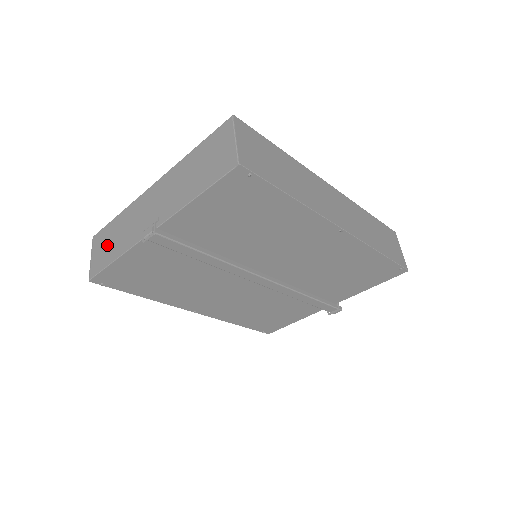
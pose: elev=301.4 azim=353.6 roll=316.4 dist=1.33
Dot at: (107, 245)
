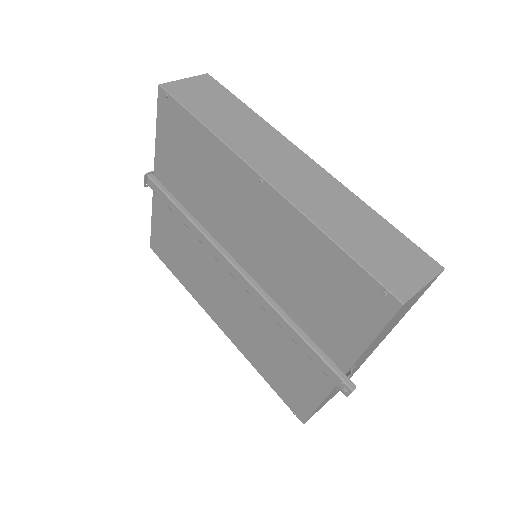
Dot at: occluded
